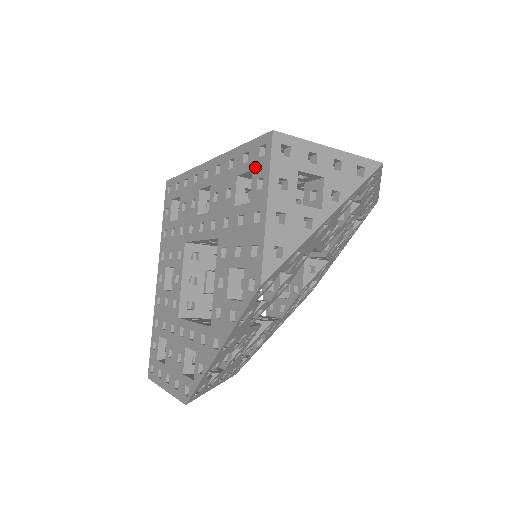
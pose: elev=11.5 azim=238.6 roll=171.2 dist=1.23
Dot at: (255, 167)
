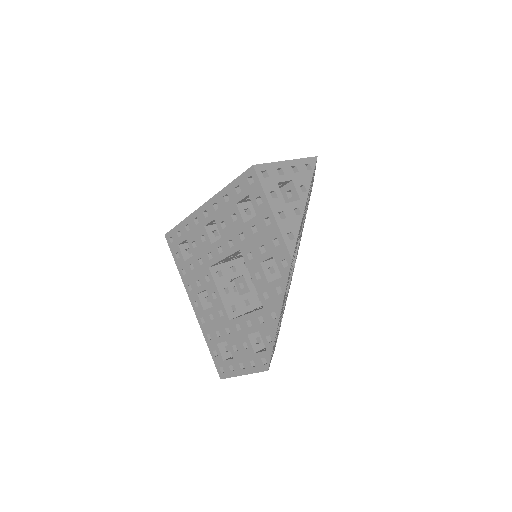
Dot at: (250, 192)
